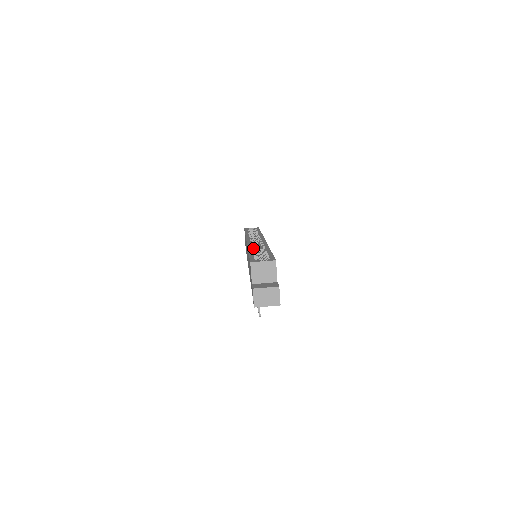
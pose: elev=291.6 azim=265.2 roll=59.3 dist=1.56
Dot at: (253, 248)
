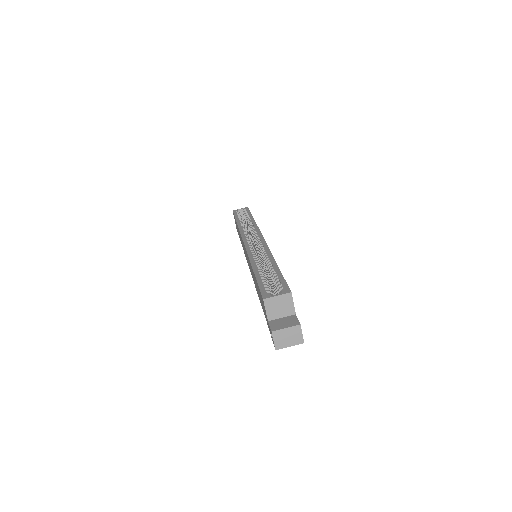
Dot at: (256, 261)
